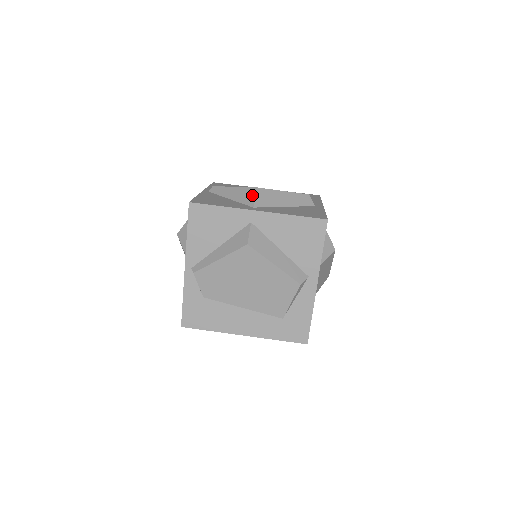
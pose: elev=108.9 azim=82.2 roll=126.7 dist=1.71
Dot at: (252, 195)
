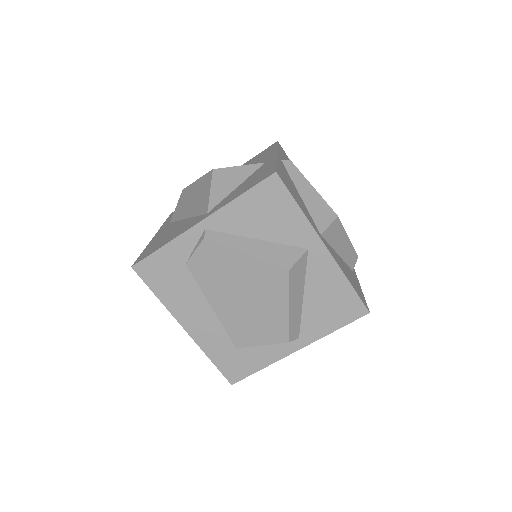
Dot at: (328, 219)
